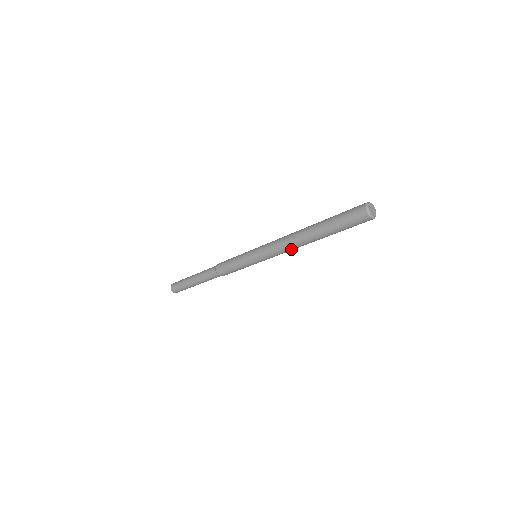
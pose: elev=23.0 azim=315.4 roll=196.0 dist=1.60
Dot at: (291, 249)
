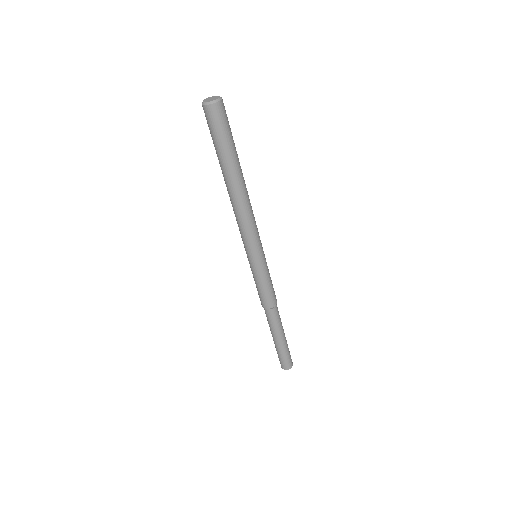
Dot at: (238, 214)
